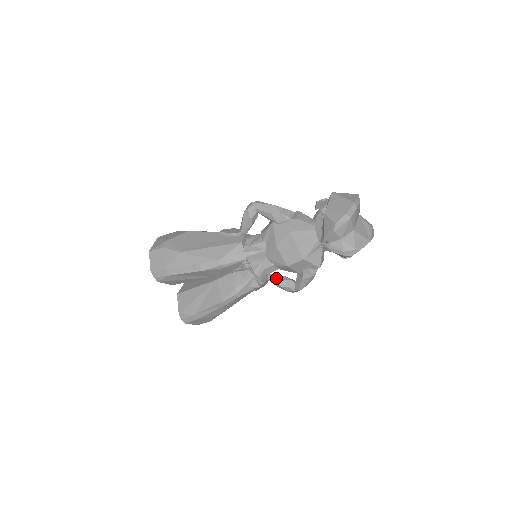
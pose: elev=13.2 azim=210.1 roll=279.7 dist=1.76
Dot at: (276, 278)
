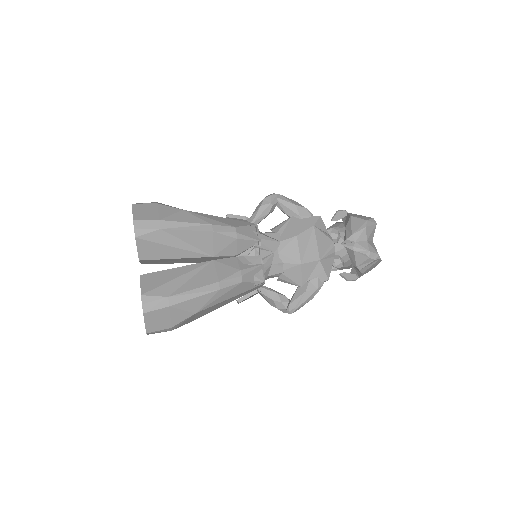
Dot at: (265, 295)
